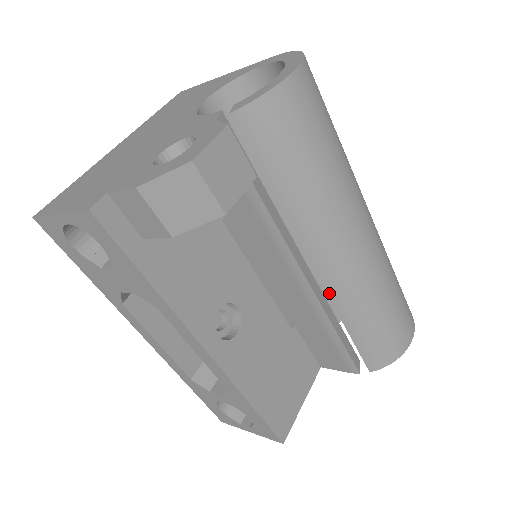
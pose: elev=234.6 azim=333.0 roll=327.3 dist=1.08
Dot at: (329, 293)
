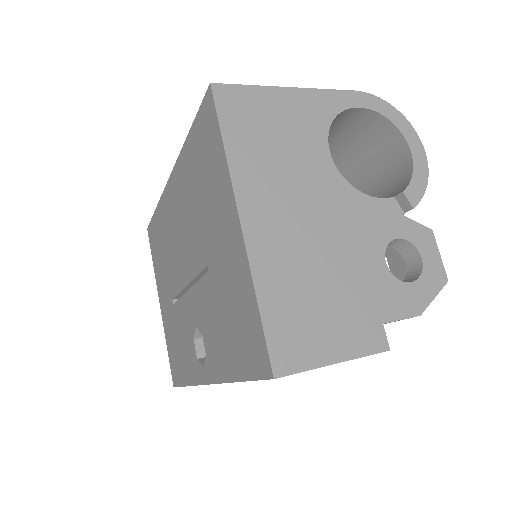
Dot at: occluded
